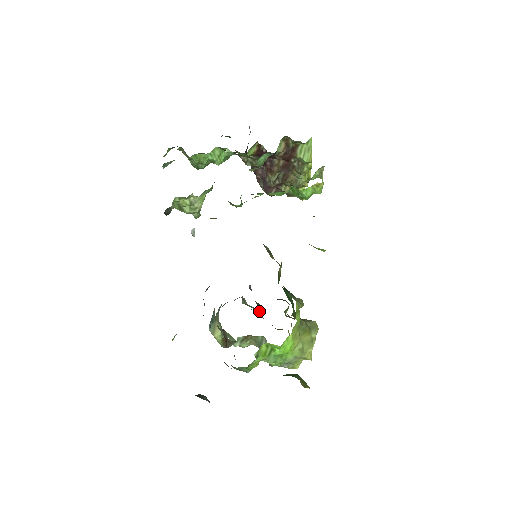
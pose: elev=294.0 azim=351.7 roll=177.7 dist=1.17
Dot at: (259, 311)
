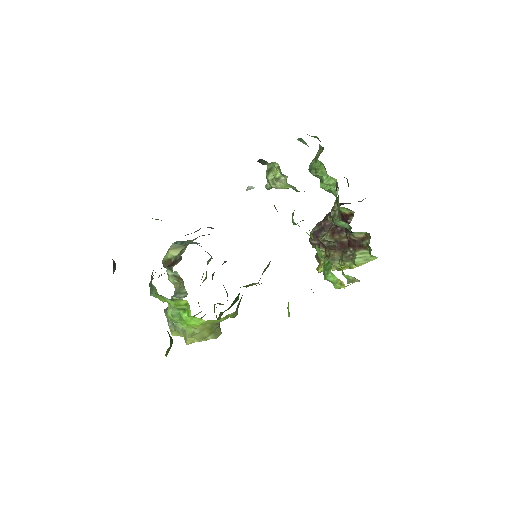
Dot at: (206, 278)
